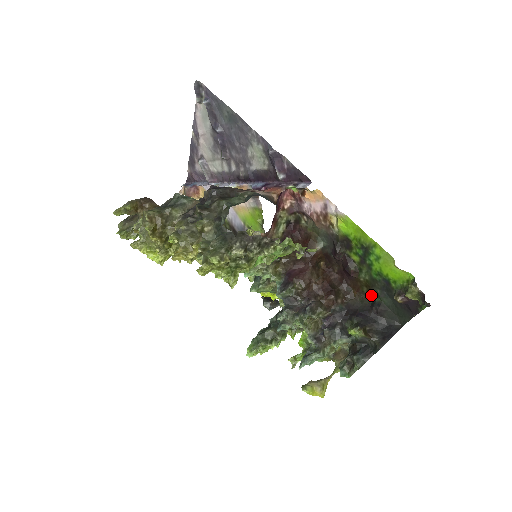
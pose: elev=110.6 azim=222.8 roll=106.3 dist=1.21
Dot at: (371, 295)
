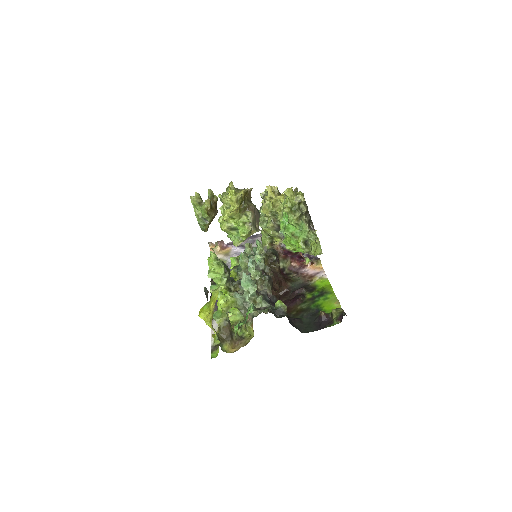
Dot at: (296, 316)
